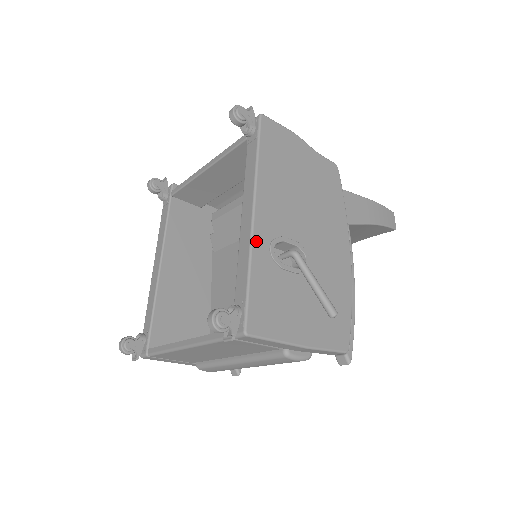
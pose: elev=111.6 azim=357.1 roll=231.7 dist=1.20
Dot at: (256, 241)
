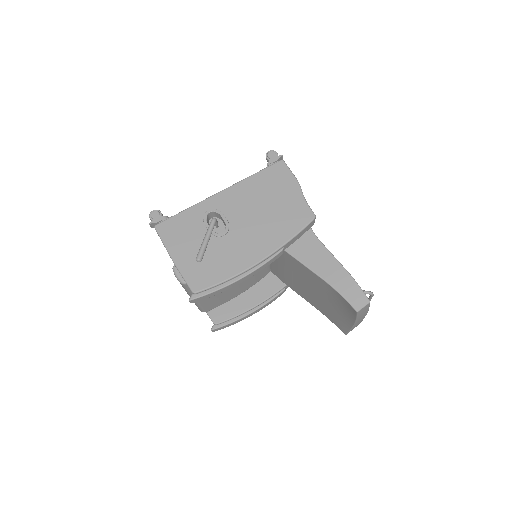
Dot at: (205, 202)
